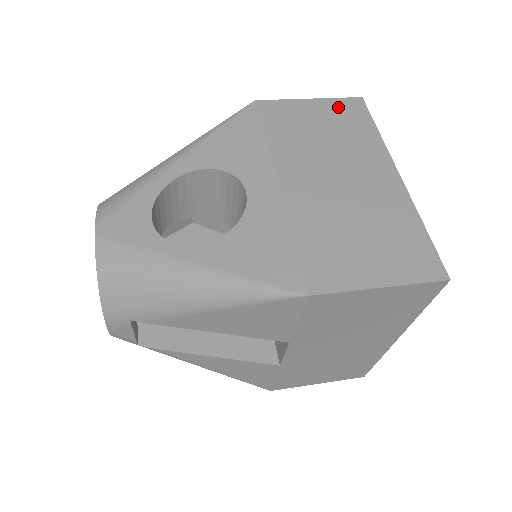
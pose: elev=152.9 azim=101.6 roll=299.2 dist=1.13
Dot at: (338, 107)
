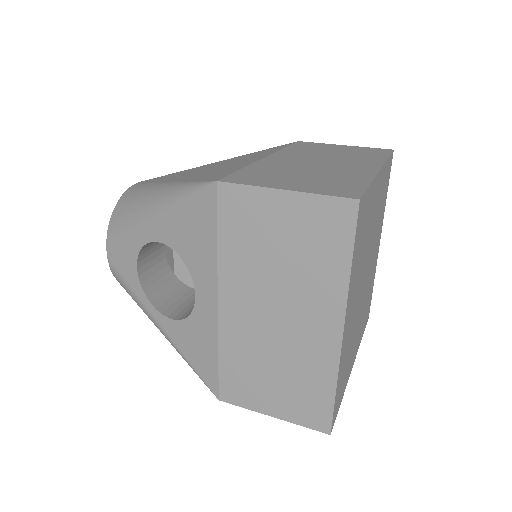
Dot at: (316, 213)
